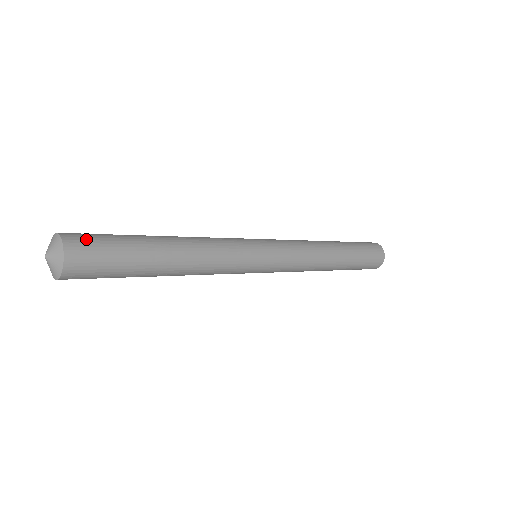
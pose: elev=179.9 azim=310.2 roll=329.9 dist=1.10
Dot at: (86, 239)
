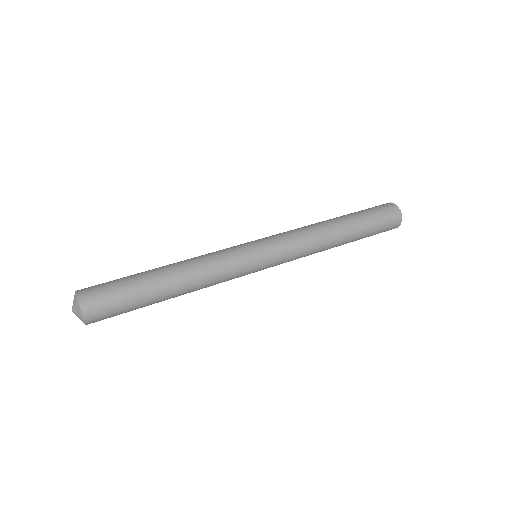
Dot at: (100, 304)
